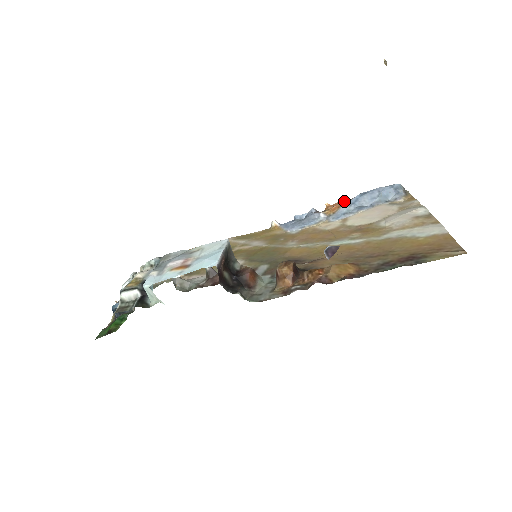
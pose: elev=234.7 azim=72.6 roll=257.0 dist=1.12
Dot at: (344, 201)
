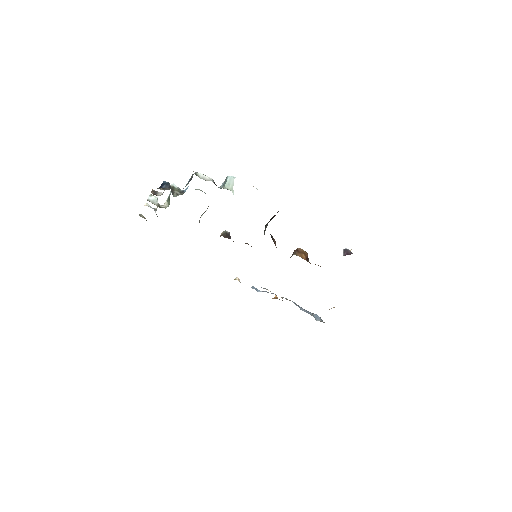
Dot at: occluded
